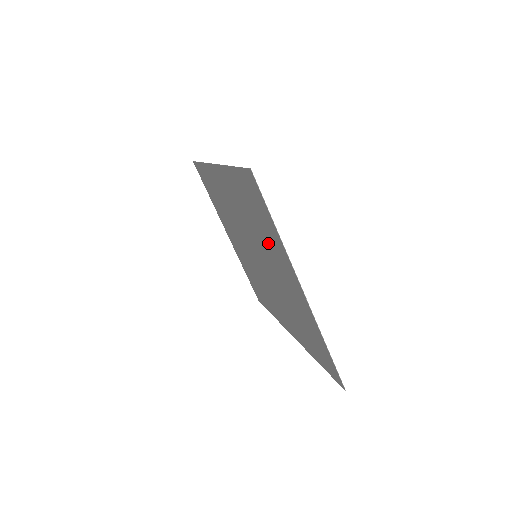
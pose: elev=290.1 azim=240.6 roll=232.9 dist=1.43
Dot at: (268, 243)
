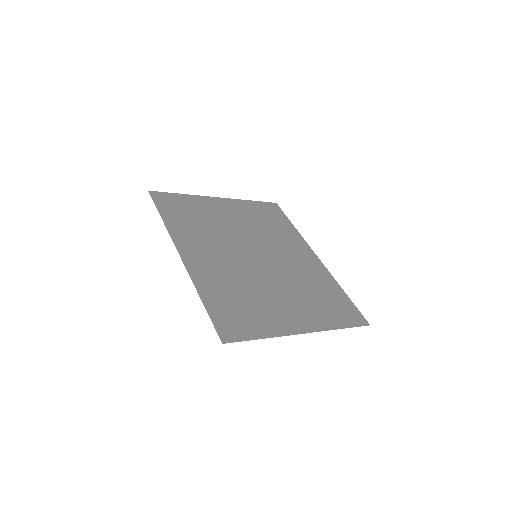
Dot at: (262, 305)
